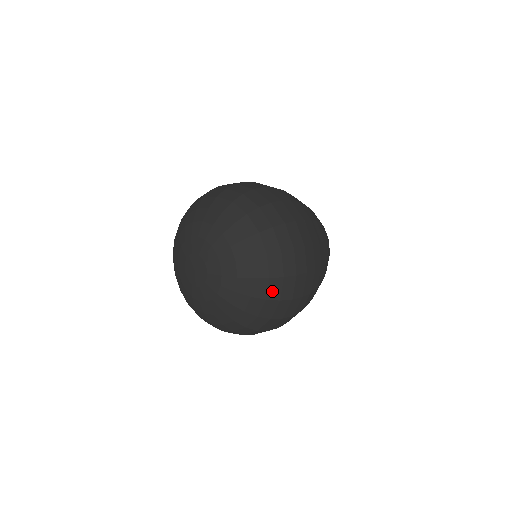
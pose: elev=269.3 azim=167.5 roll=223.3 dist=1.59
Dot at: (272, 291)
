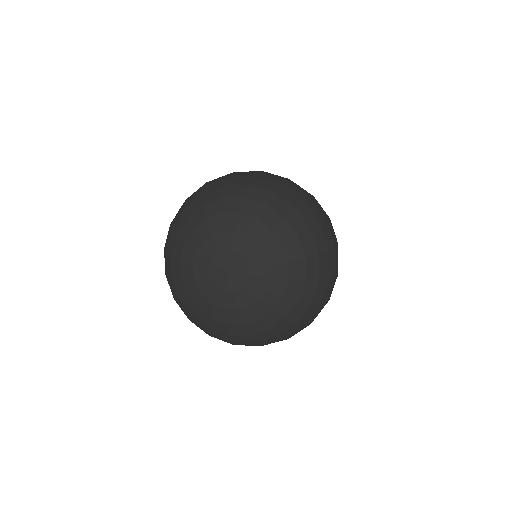
Dot at: (307, 218)
